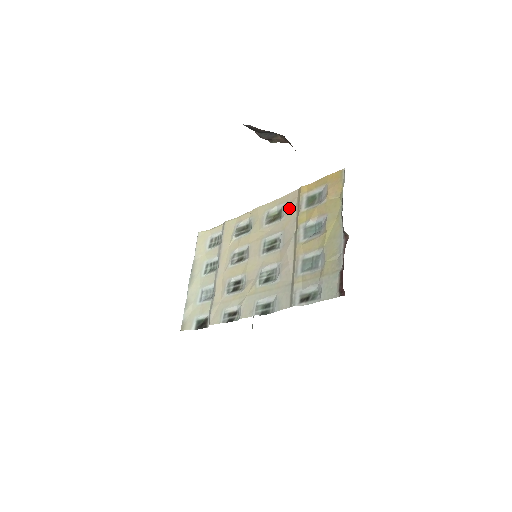
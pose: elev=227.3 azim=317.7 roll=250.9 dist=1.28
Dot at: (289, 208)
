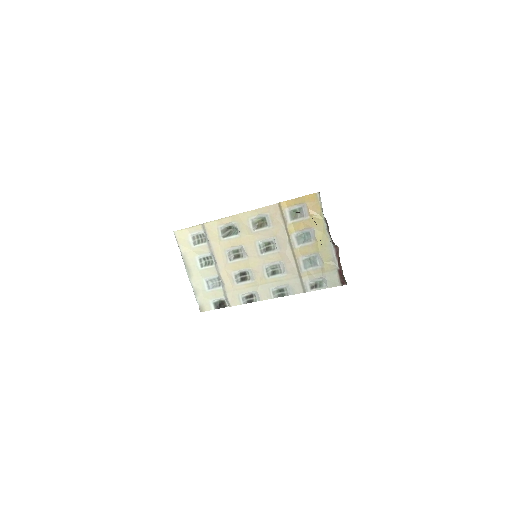
Dot at: (275, 219)
